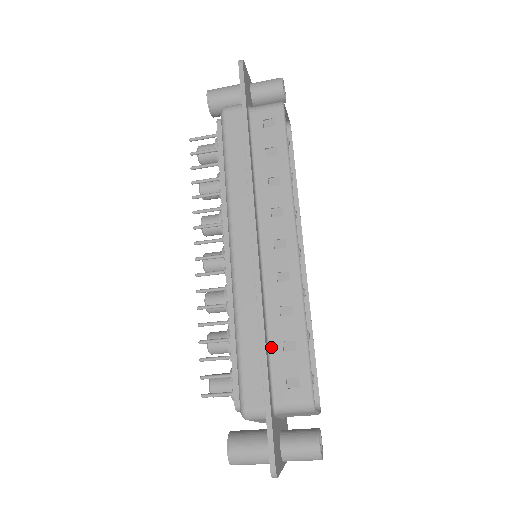
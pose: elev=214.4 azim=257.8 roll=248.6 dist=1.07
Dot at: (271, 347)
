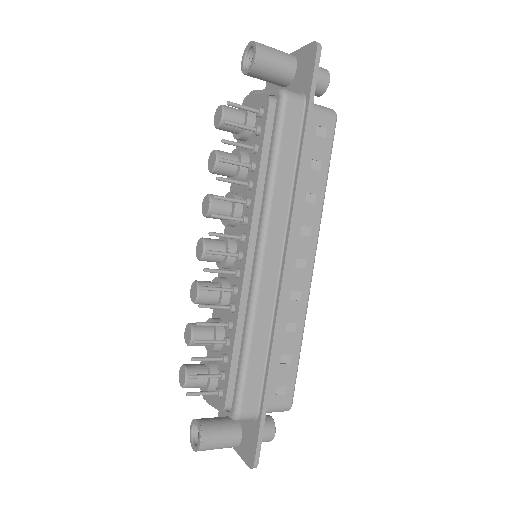
Dot at: occluded
